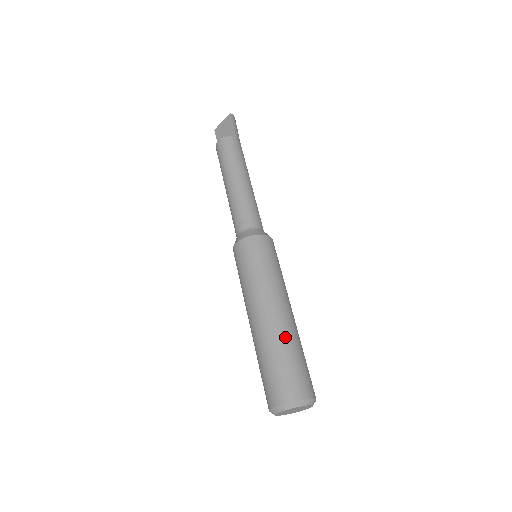
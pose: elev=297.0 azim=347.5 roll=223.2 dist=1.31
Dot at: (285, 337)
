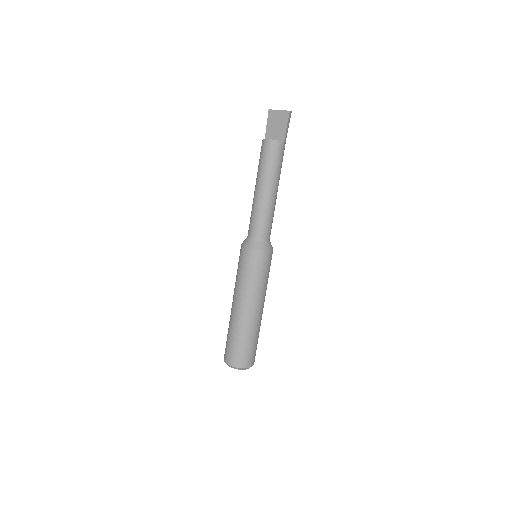
Dot at: (252, 330)
